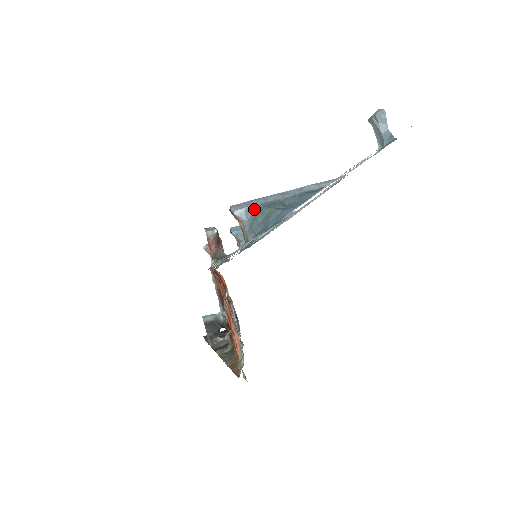
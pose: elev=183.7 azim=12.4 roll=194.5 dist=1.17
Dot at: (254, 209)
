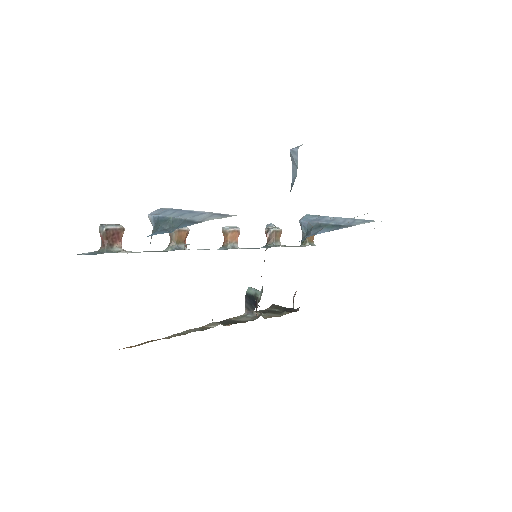
Dot at: (156, 219)
